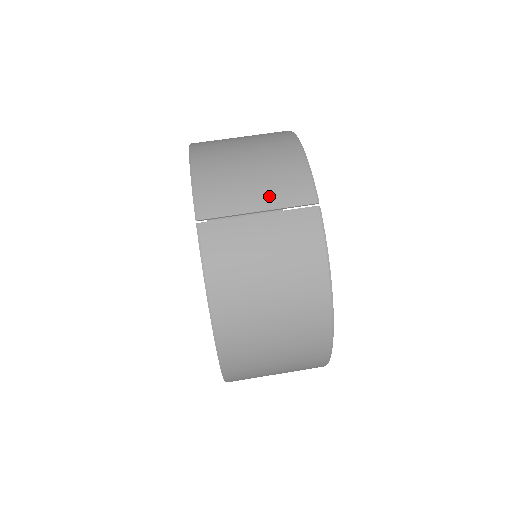
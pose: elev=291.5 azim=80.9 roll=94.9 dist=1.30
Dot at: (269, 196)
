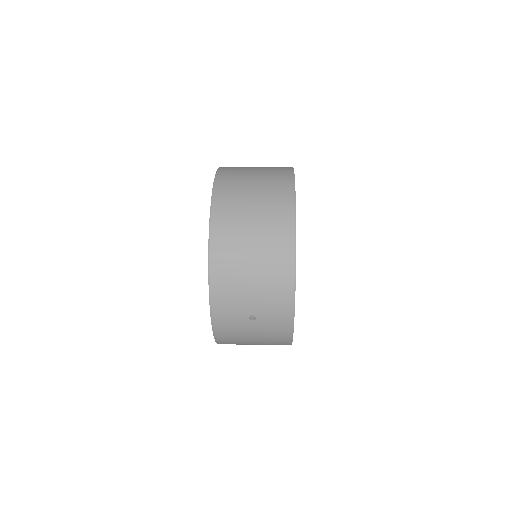
Dot at: occluded
